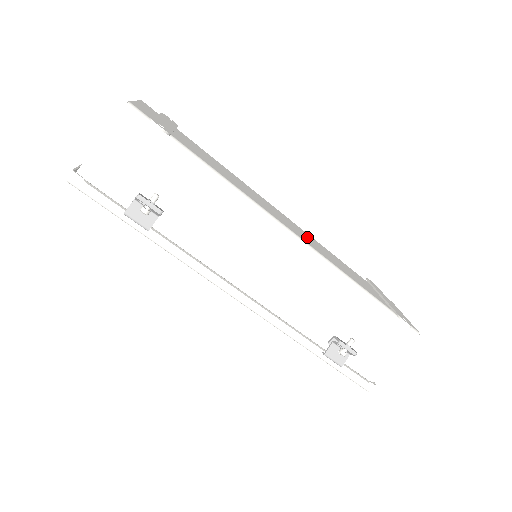
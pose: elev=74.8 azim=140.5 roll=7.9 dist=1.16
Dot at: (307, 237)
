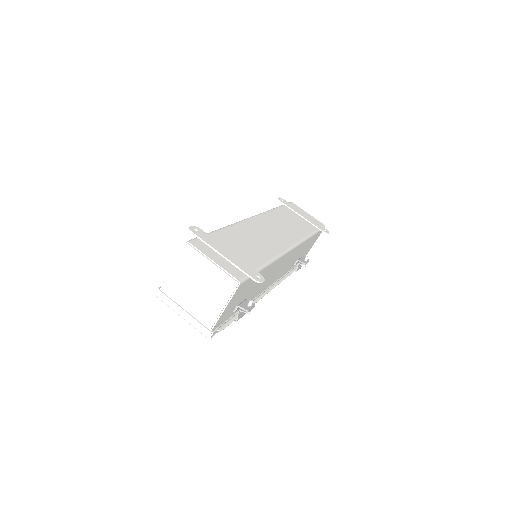
Dot at: (277, 226)
